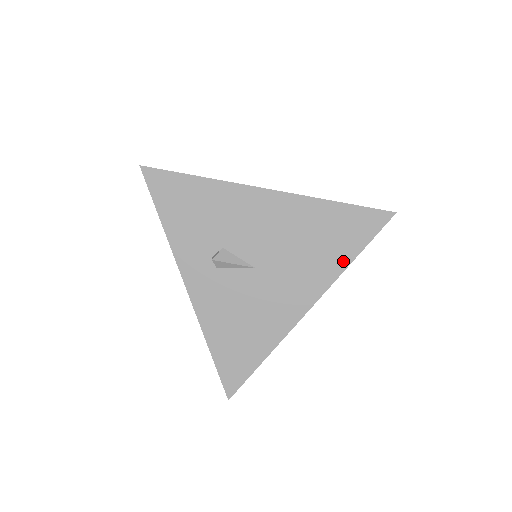
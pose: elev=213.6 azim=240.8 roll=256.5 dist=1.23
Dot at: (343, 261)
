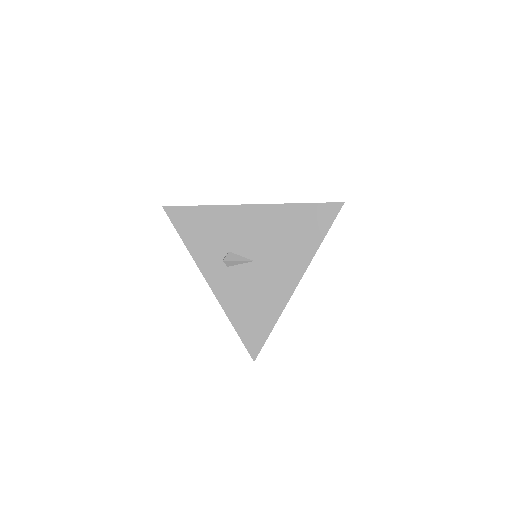
Dot at: (315, 244)
